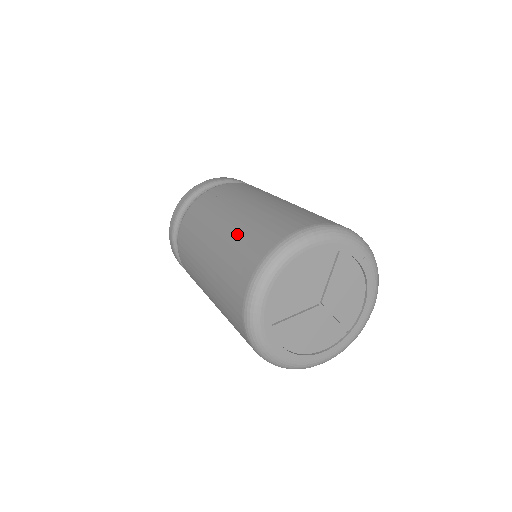
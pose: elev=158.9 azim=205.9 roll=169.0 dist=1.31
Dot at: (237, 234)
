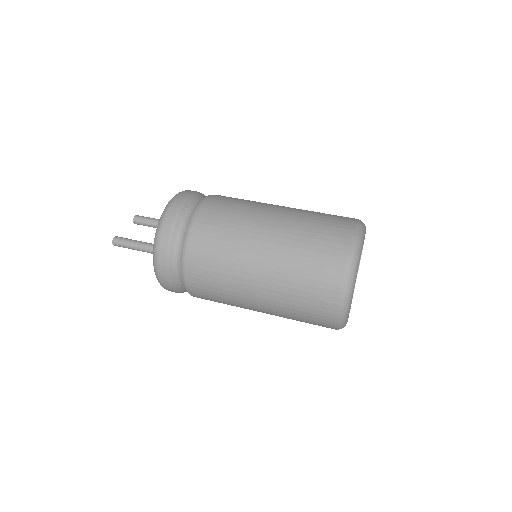
Dot at: (297, 245)
